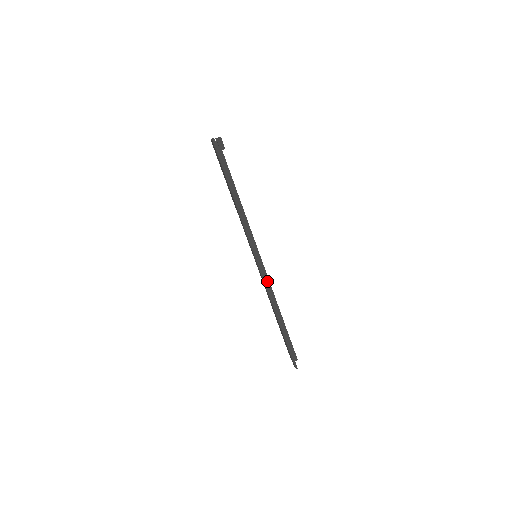
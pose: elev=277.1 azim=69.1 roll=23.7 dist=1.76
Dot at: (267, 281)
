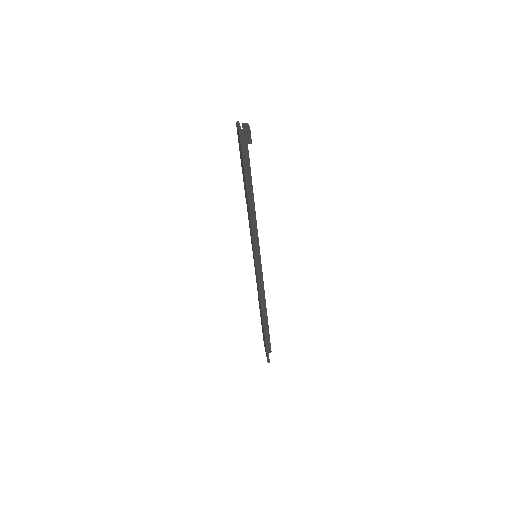
Dot at: (261, 282)
